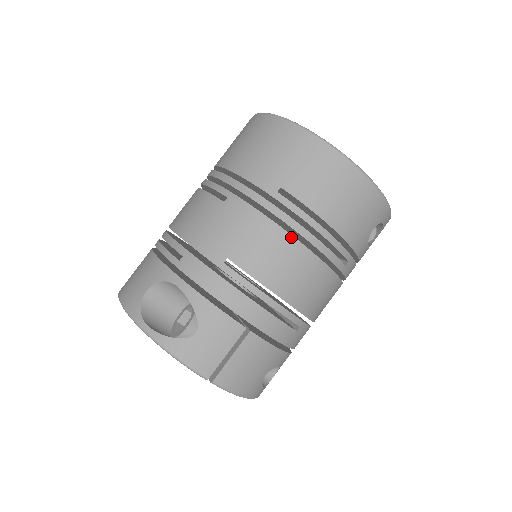
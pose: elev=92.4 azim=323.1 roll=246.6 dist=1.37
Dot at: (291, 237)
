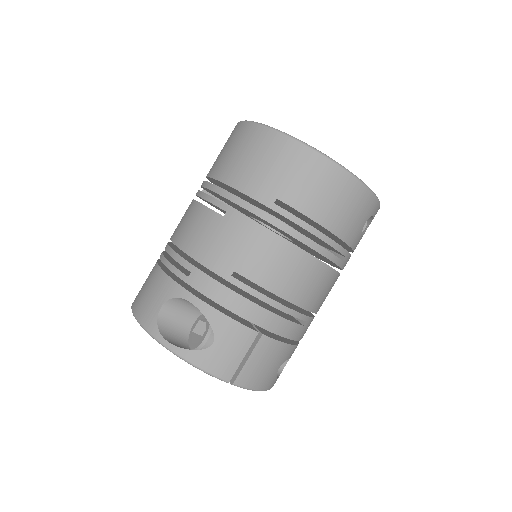
Dot at: (291, 244)
